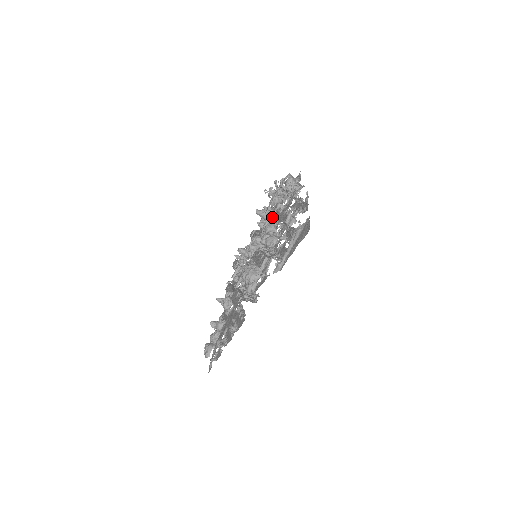
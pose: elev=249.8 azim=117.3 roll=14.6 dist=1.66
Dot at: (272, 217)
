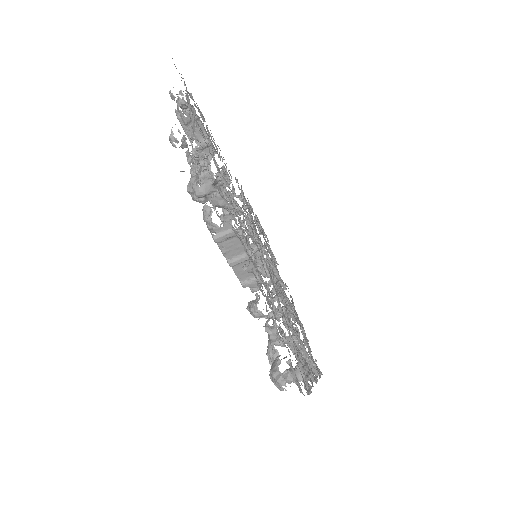
Dot at: occluded
